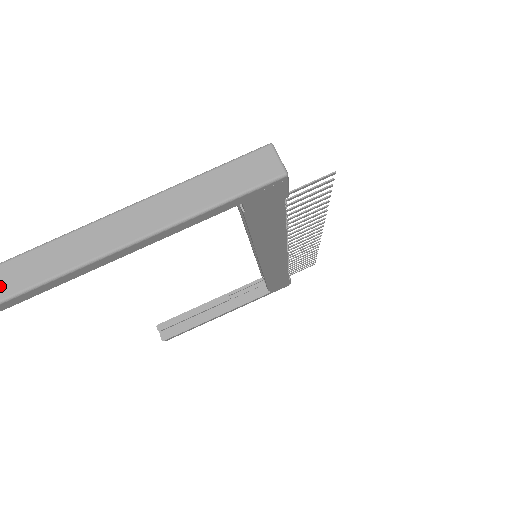
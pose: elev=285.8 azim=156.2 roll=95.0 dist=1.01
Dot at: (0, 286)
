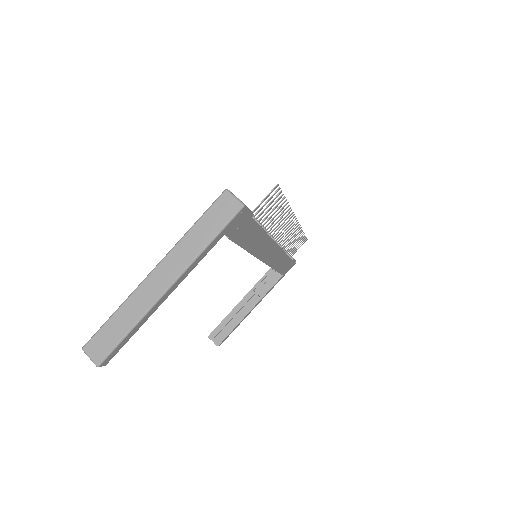
Dot at: (99, 350)
